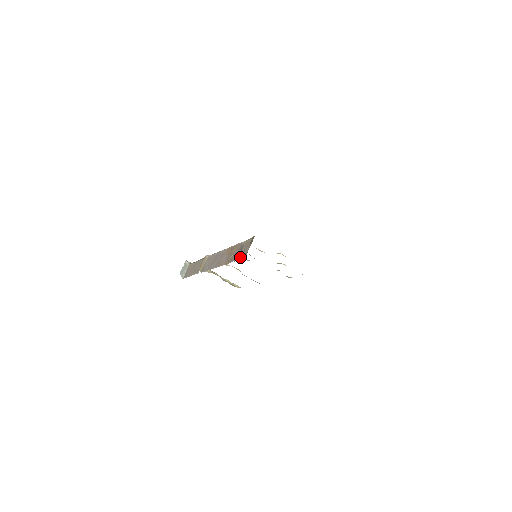
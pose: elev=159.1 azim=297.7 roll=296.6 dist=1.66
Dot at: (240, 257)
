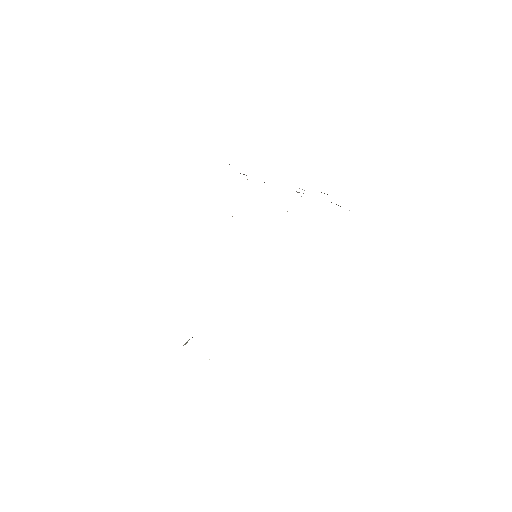
Dot at: occluded
